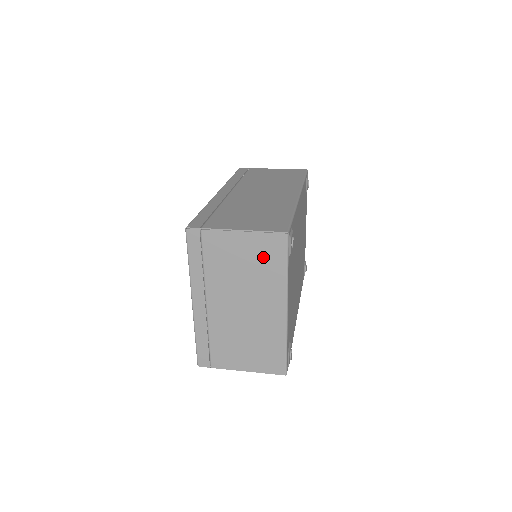
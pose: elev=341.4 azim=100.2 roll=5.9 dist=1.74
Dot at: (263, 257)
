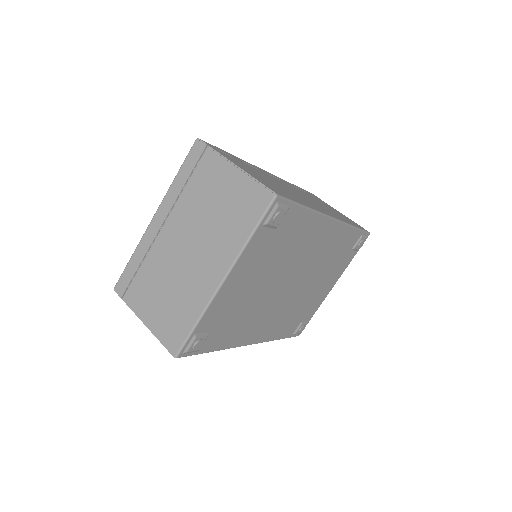
Dot at: (239, 207)
